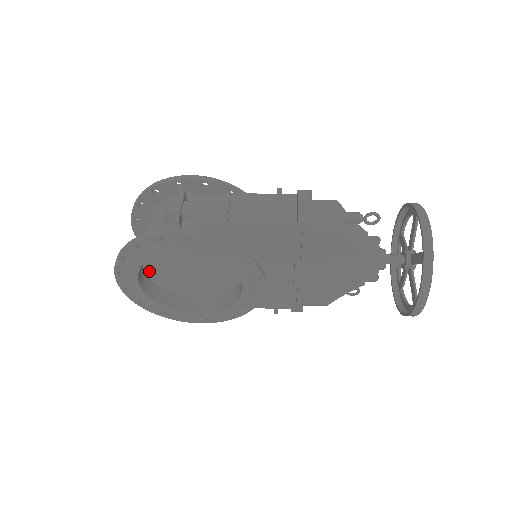
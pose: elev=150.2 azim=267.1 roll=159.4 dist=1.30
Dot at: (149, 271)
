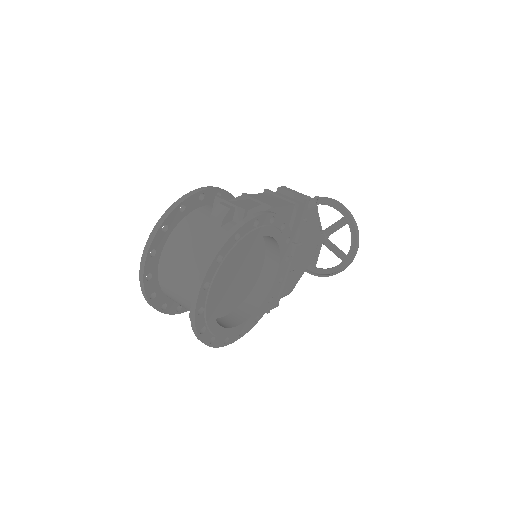
Dot at: occluded
